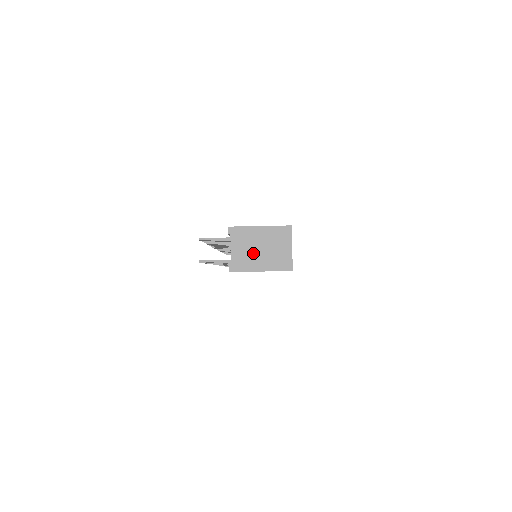
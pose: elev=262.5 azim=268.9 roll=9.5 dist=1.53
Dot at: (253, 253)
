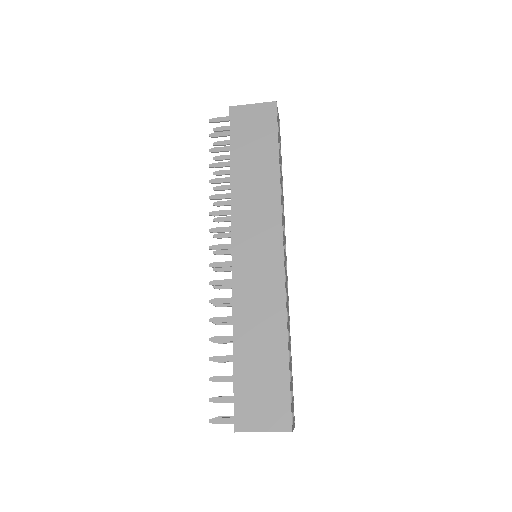
Dot at: occluded
